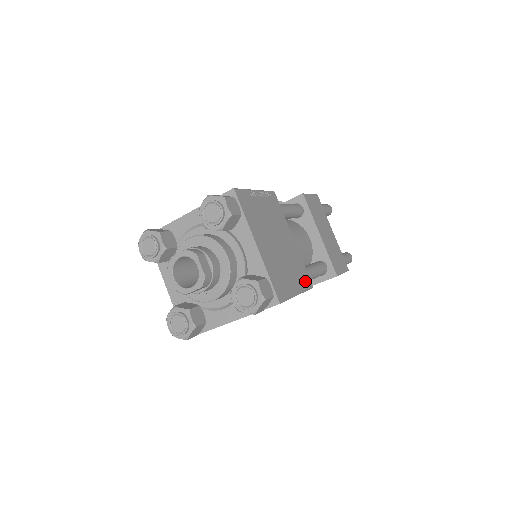
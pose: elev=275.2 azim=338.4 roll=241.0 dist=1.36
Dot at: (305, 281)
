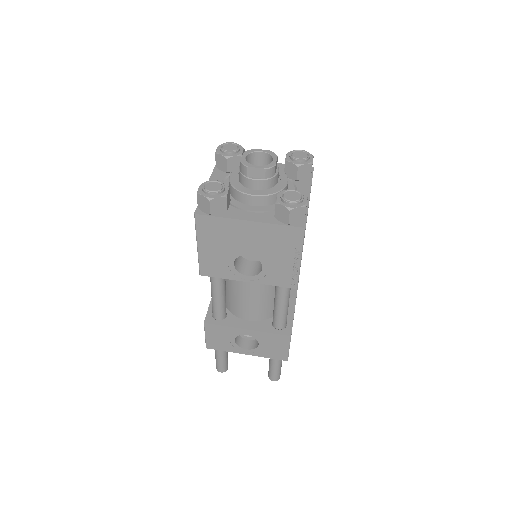
Dot at: occluded
